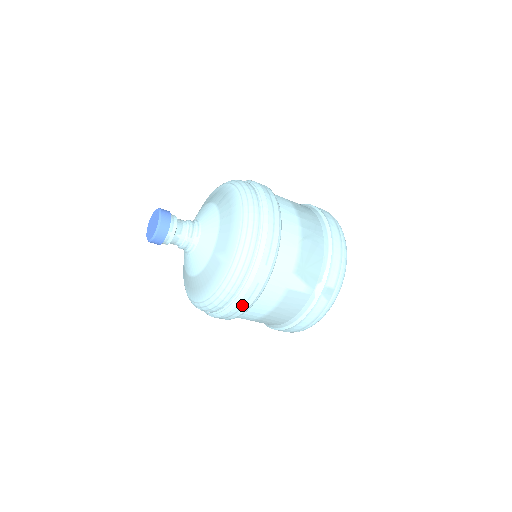
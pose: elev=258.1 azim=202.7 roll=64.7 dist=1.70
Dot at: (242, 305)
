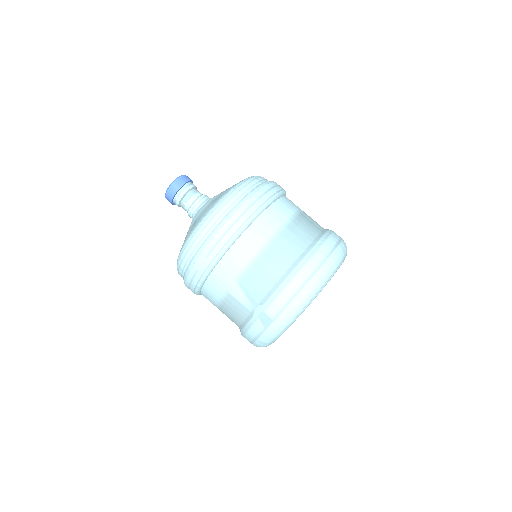
Dot at: (189, 283)
